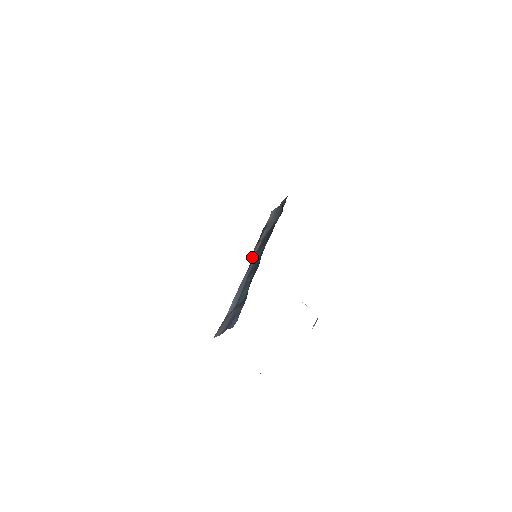
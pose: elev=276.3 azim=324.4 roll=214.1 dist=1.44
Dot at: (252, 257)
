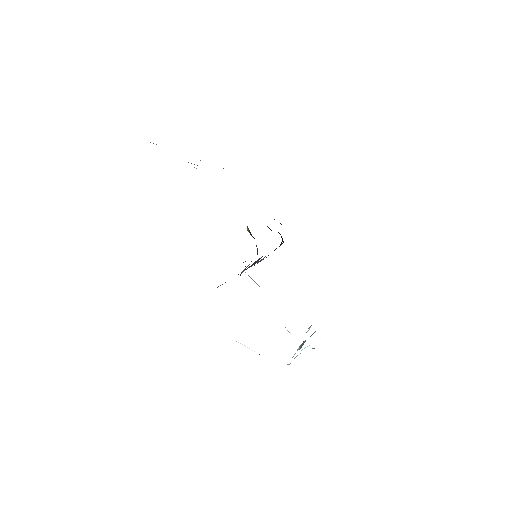
Dot at: (243, 271)
